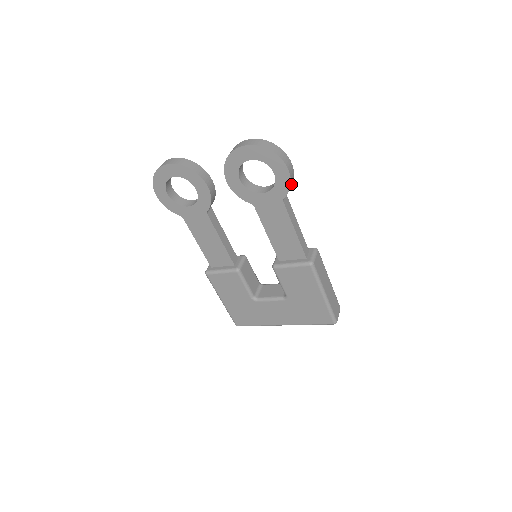
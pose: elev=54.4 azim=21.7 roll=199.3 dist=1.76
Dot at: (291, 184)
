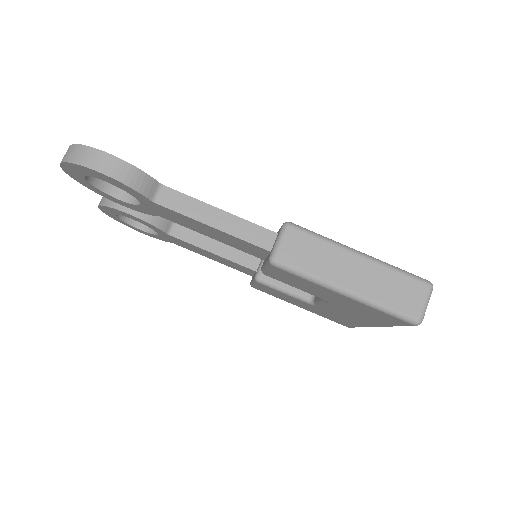
Dot at: (135, 179)
